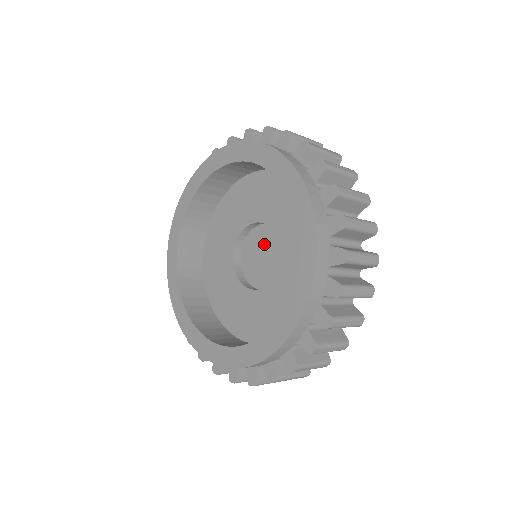
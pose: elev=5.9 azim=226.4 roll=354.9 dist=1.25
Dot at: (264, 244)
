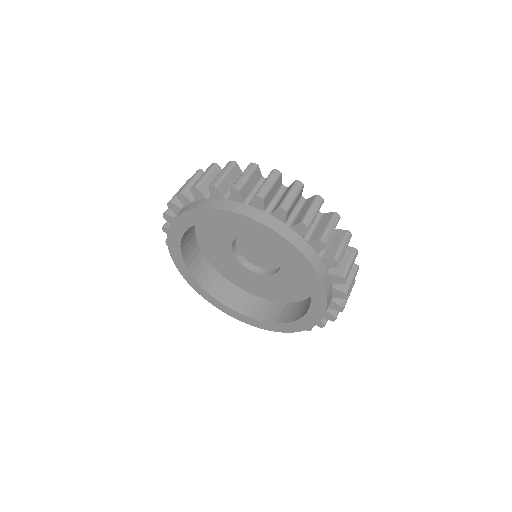
Dot at: (267, 251)
